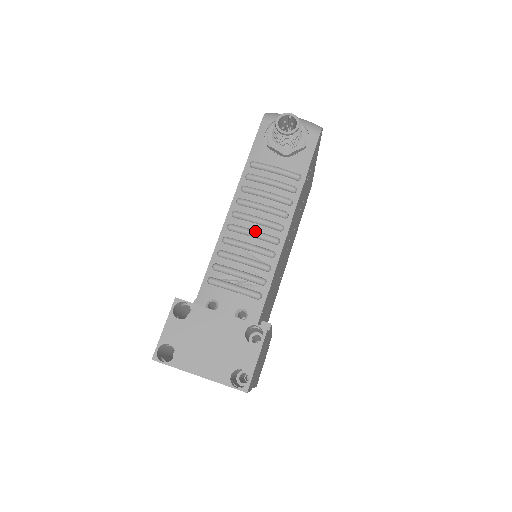
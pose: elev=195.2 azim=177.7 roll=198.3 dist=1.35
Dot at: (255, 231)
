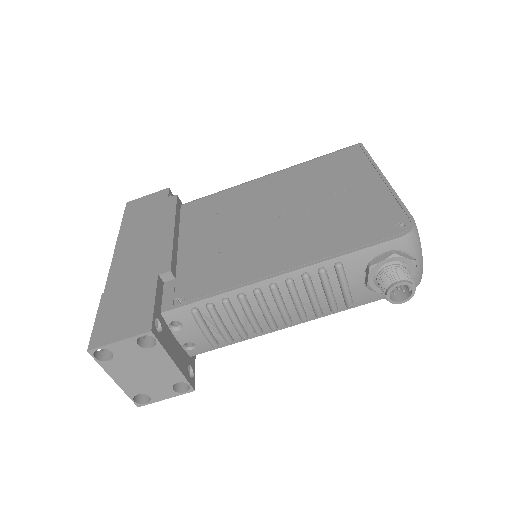
Dot at: (269, 314)
